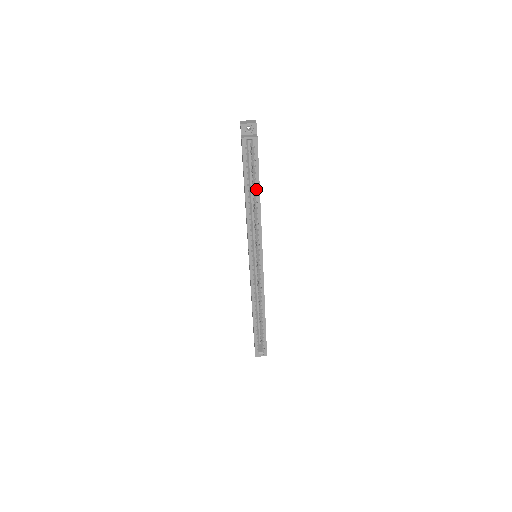
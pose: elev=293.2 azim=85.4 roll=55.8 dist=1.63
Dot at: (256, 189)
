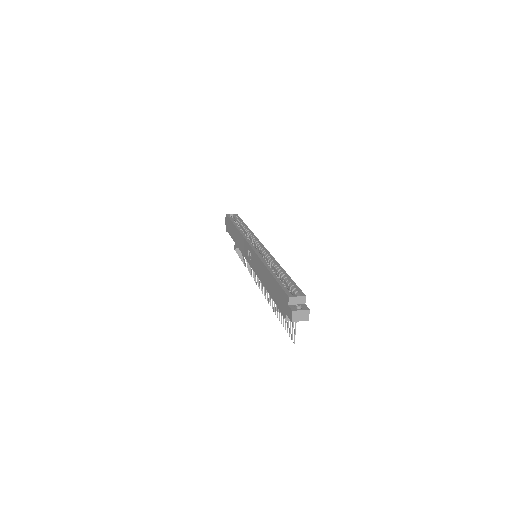
Dot at: (242, 224)
